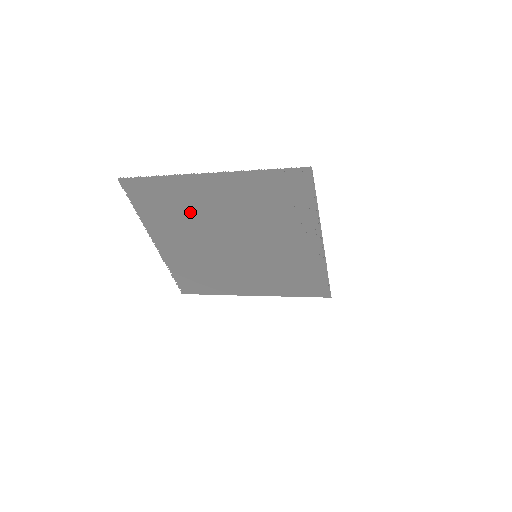
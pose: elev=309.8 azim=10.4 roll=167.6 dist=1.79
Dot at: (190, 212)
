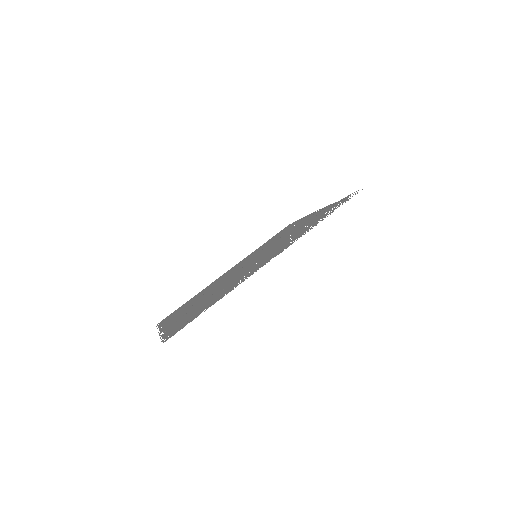
Dot at: (223, 289)
